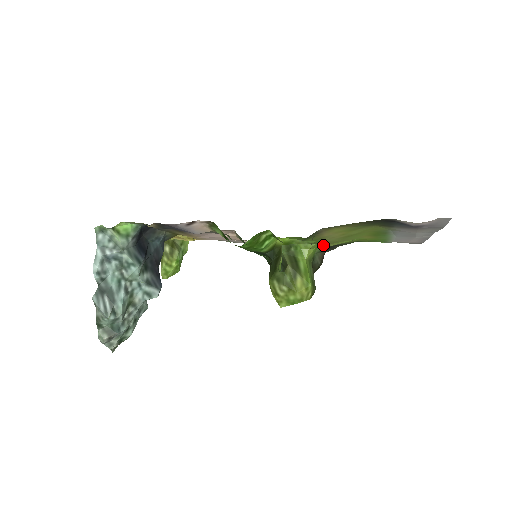
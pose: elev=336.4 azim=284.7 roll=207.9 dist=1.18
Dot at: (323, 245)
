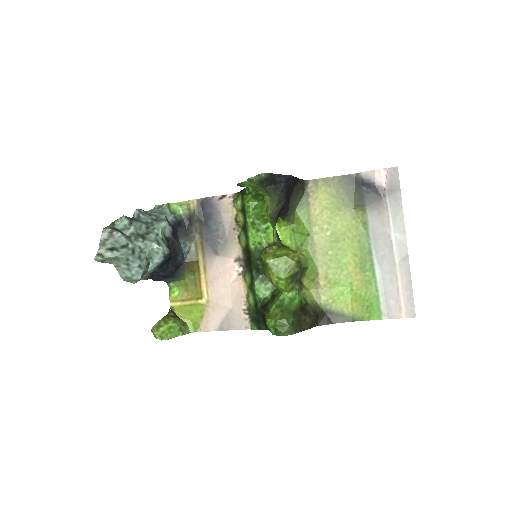
Dot at: (315, 268)
